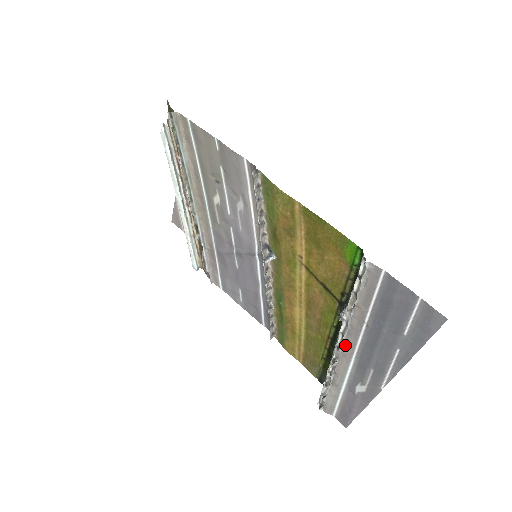
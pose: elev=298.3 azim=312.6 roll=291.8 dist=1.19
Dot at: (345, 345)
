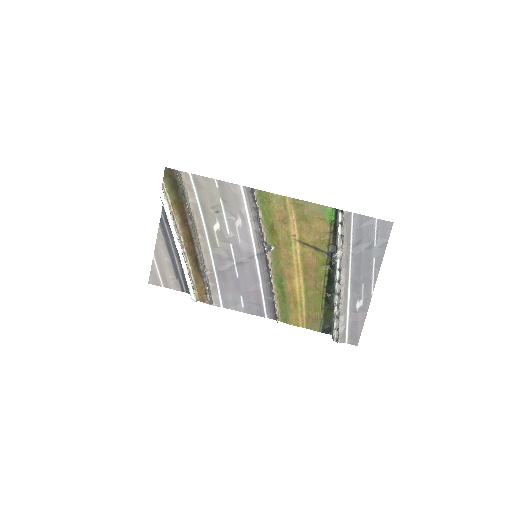
Dot at: (342, 277)
